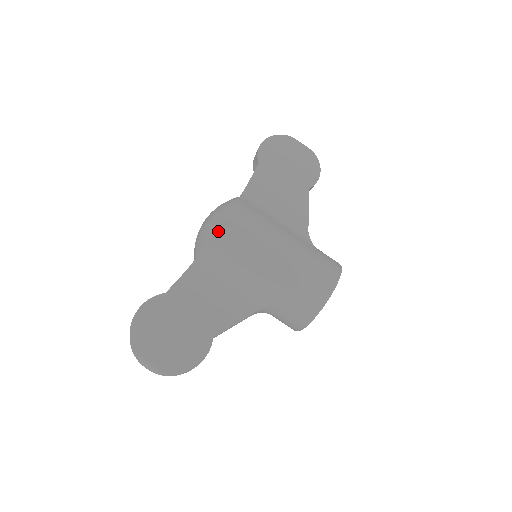
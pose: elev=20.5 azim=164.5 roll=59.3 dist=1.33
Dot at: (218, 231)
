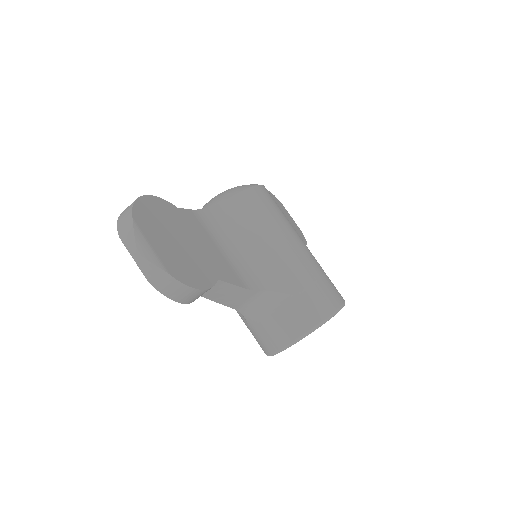
Dot at: (252, 190)
